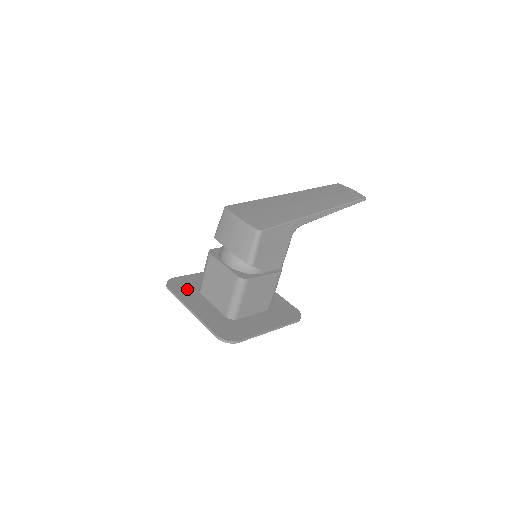
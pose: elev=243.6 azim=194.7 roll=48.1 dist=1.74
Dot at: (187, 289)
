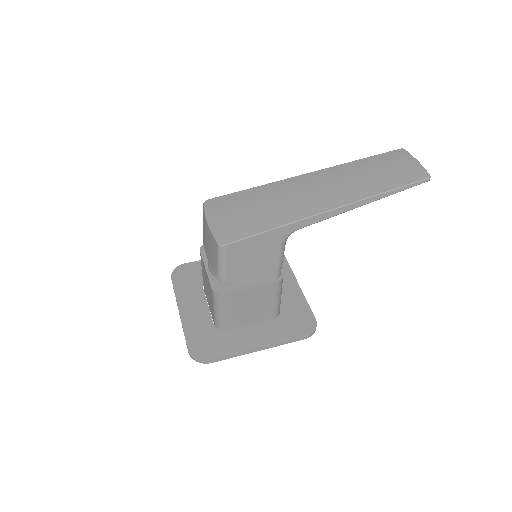
Dot at: (191, 281)
